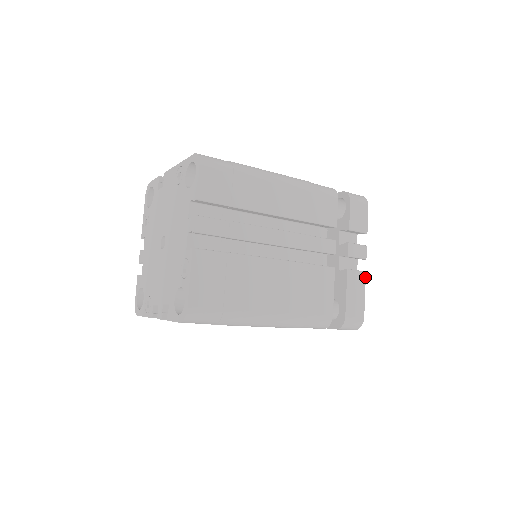
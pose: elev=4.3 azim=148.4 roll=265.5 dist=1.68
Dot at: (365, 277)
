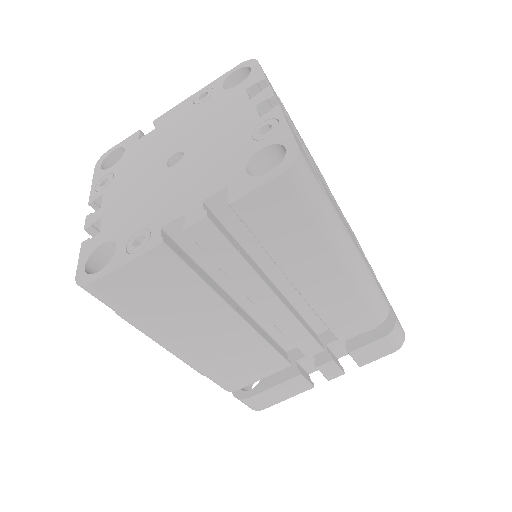
Dot at: occluded
